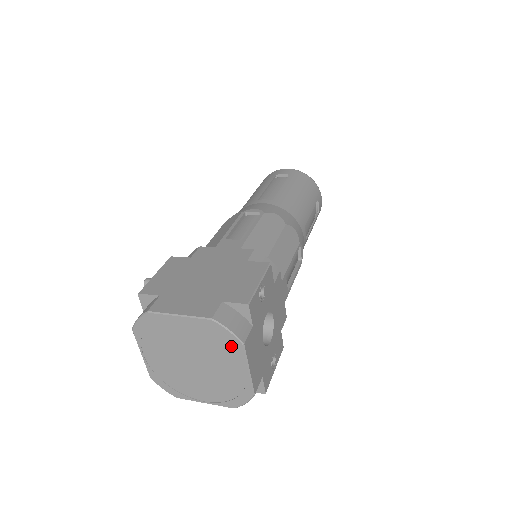
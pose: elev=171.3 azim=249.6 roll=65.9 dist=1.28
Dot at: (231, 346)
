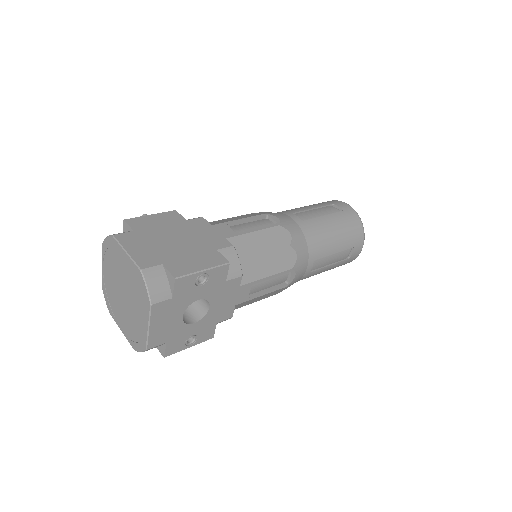
Dot at: (145, 300)
